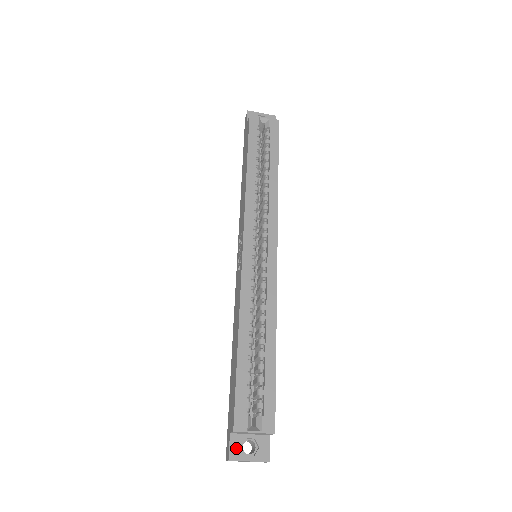
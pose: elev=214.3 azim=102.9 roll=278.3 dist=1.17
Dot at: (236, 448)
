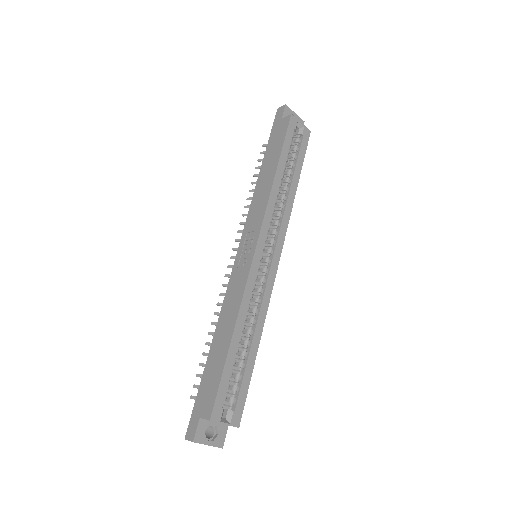
Dot at: (201, 432)
